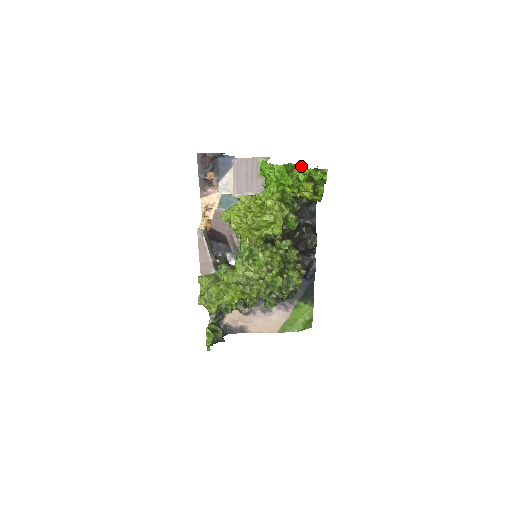
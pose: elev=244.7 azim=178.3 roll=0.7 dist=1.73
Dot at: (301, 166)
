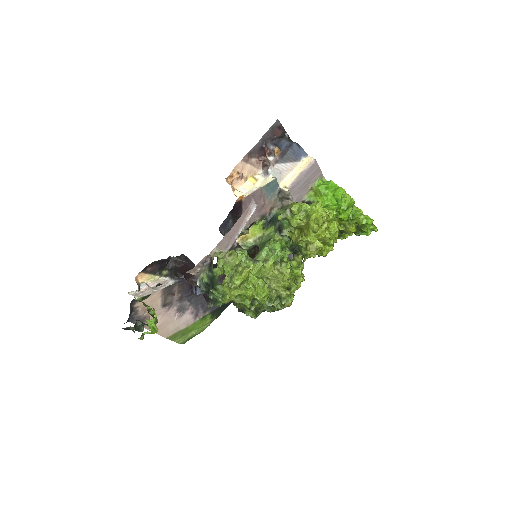
Dot at: (362, 212)
